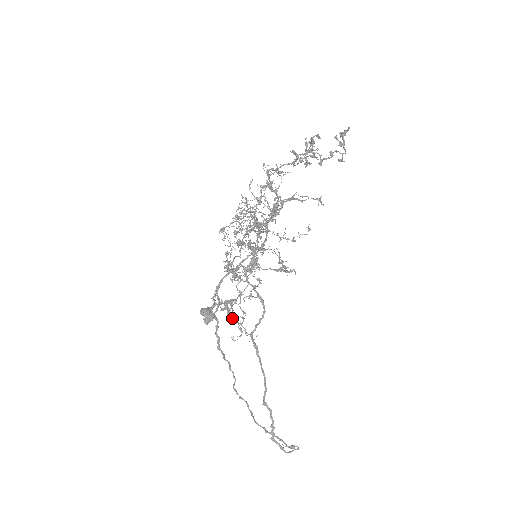
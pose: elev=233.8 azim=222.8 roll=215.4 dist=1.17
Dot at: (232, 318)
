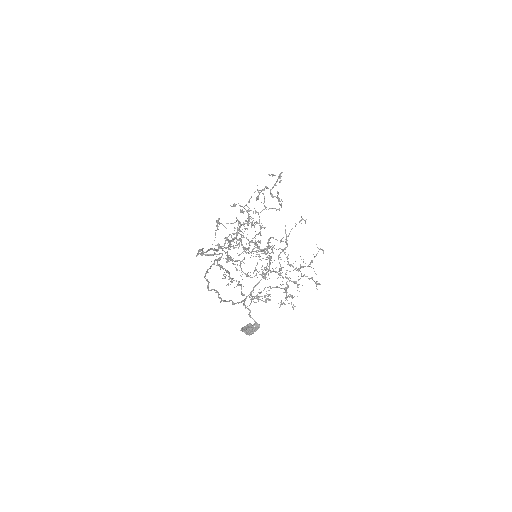
Dot at: (217, 265)
